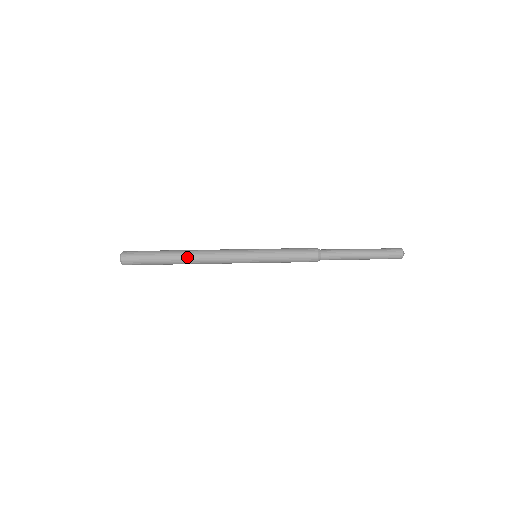
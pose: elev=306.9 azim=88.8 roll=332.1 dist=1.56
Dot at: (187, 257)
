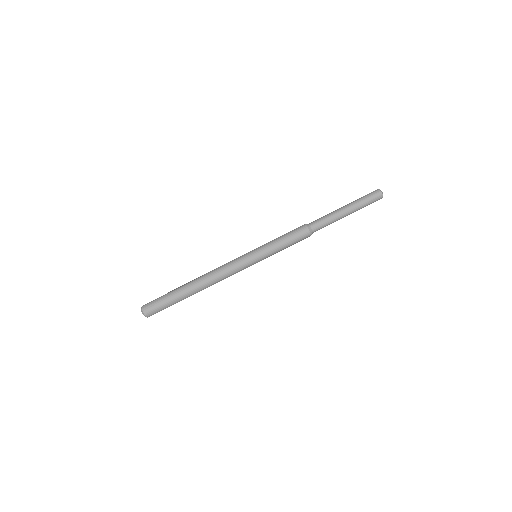
Dot at: (201, 290)
